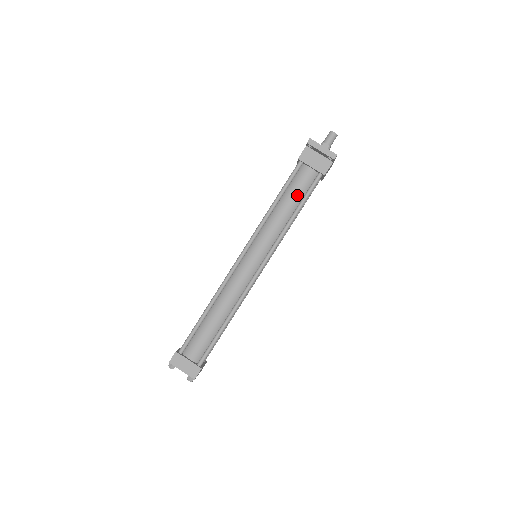
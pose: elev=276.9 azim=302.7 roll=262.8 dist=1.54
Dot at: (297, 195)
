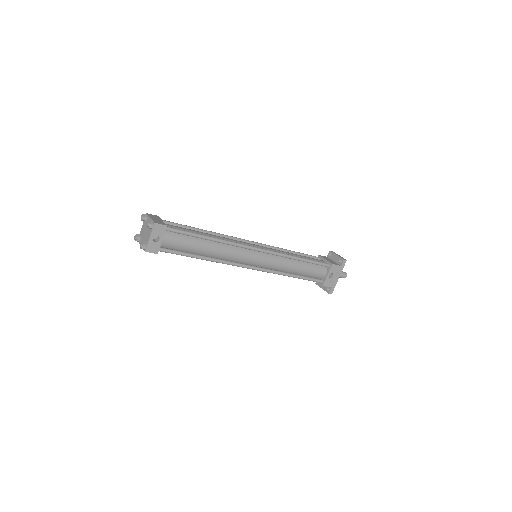
Dot at: (308, 258)
